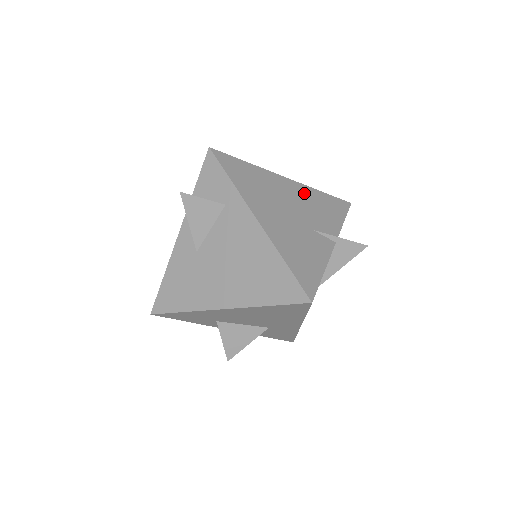
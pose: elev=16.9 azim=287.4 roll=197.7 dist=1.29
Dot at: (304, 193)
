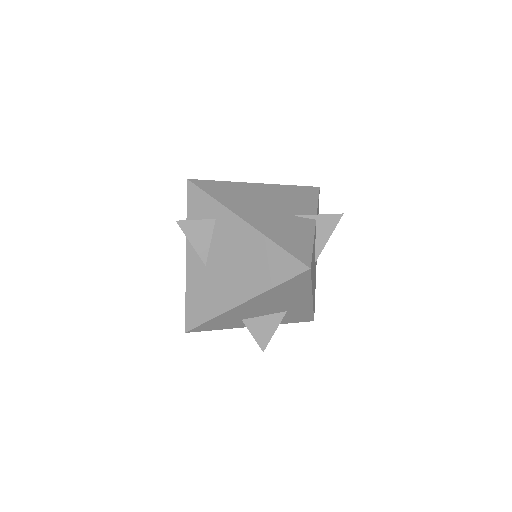
Dot at: (277, 190)
